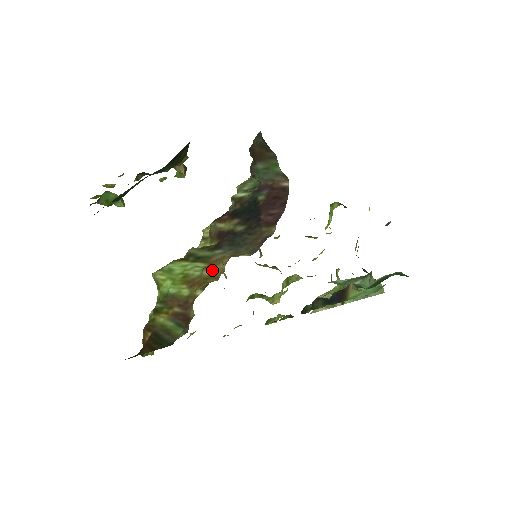
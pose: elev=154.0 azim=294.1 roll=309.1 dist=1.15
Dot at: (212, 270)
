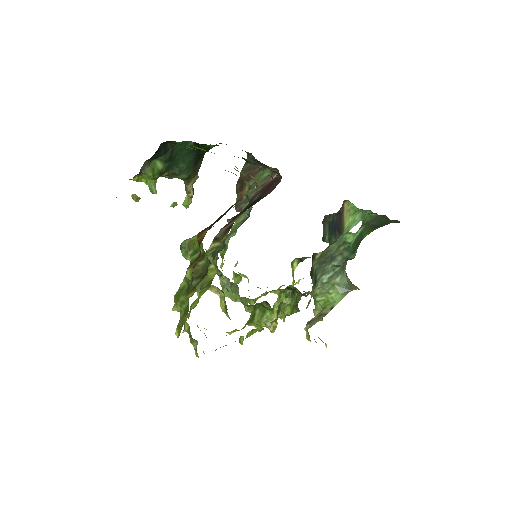
Dot at: occluded
